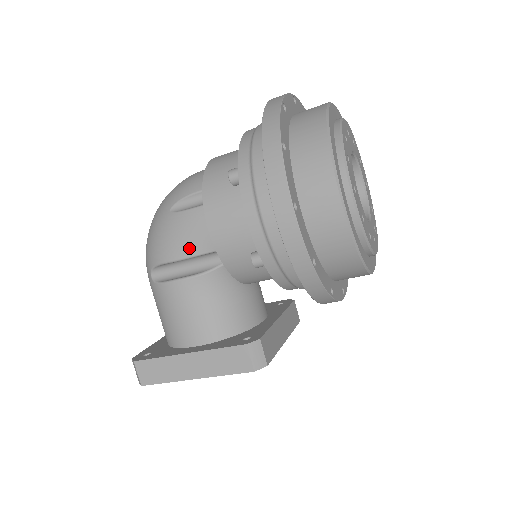
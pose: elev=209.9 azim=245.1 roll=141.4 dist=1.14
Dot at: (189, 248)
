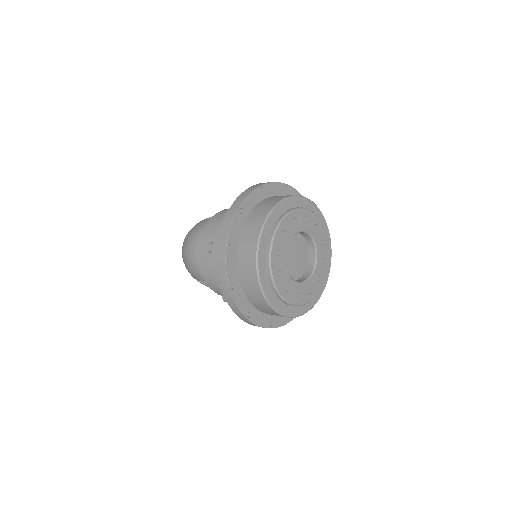
Dot at: occluded
